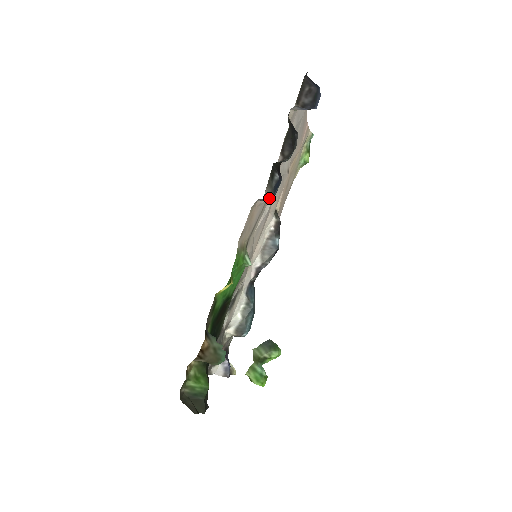
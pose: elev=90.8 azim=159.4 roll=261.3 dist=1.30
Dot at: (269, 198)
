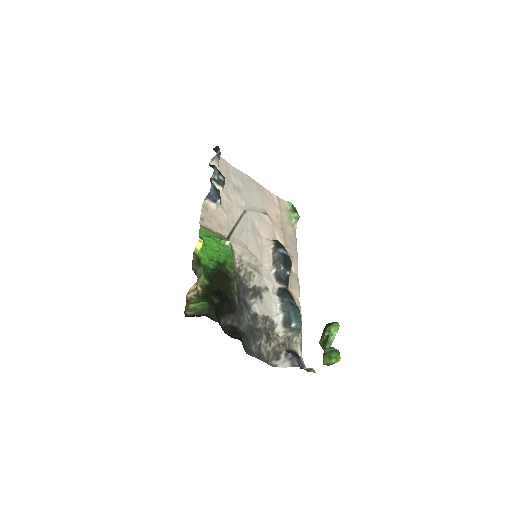
Dot at: (213, 197)
